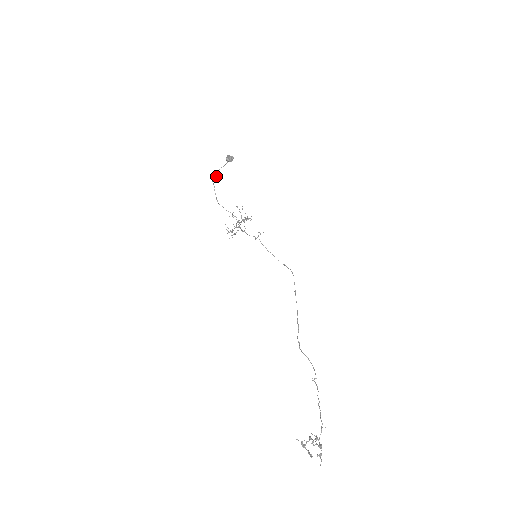
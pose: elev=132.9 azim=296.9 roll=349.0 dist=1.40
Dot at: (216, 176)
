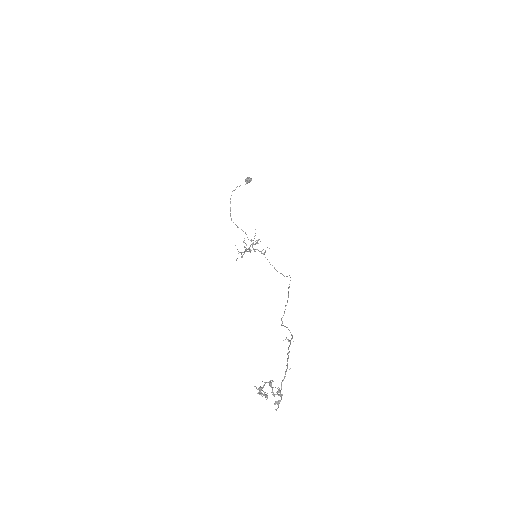
Dot at: (233, 190)
